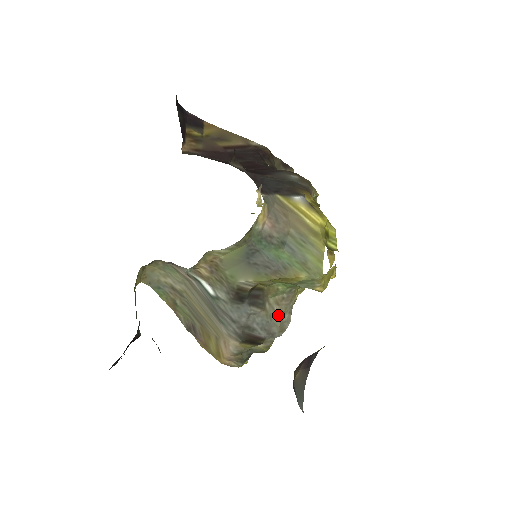
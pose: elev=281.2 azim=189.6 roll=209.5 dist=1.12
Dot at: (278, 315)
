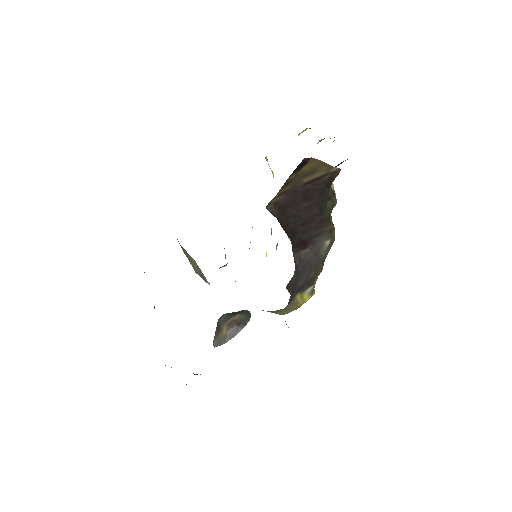
Dot at: occluded
